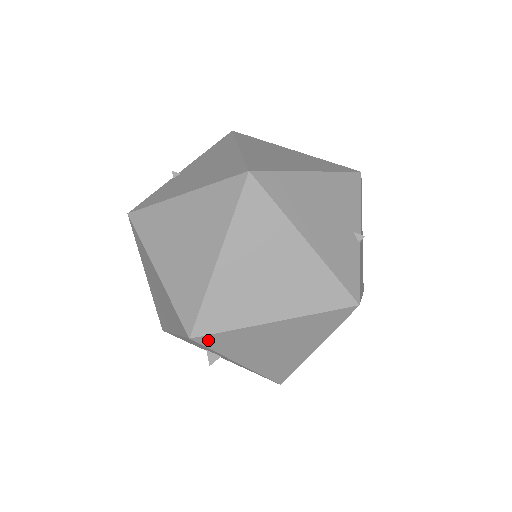
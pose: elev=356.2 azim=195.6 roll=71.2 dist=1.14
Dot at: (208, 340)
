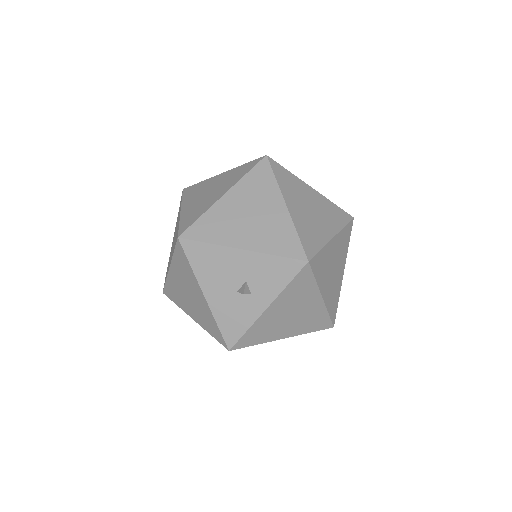
Dot at: (192, 233)
